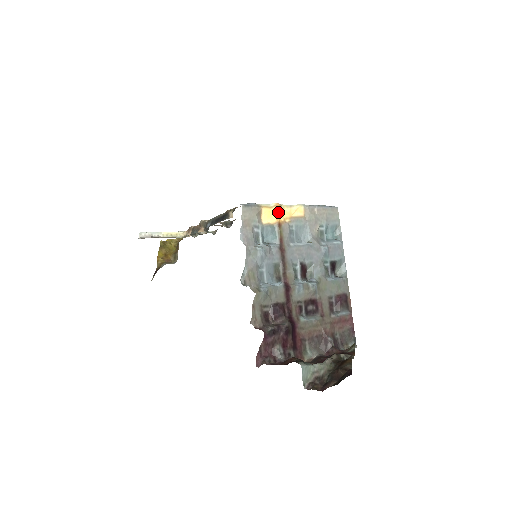
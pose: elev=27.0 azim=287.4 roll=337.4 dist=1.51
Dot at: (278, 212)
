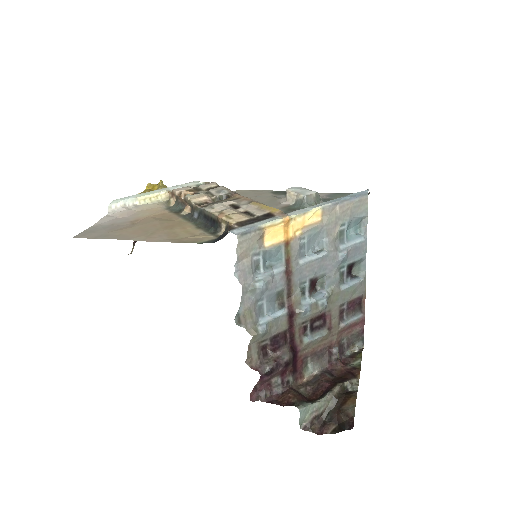
Dot at: (286, 227)
